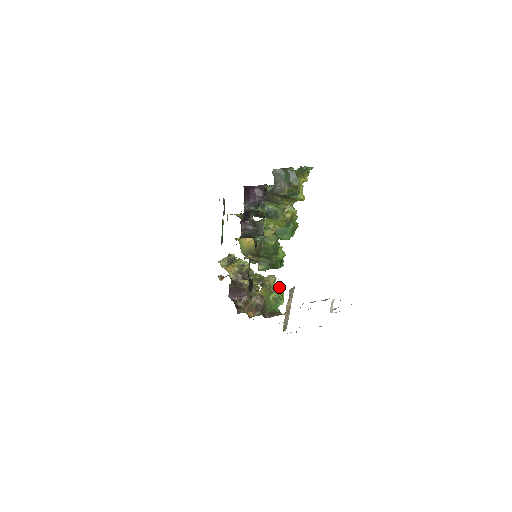
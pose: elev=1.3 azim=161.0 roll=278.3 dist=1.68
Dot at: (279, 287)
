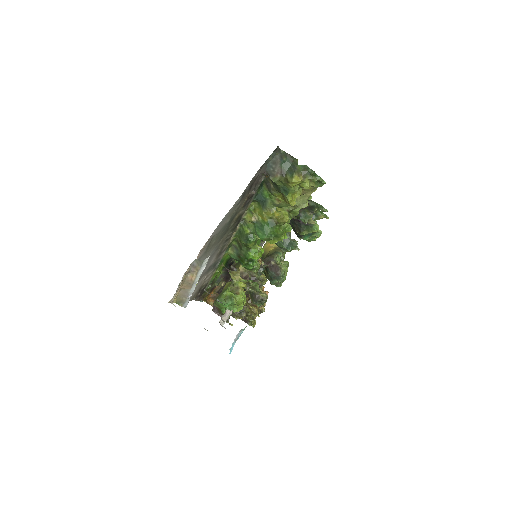
Dot at: (244, 294)
